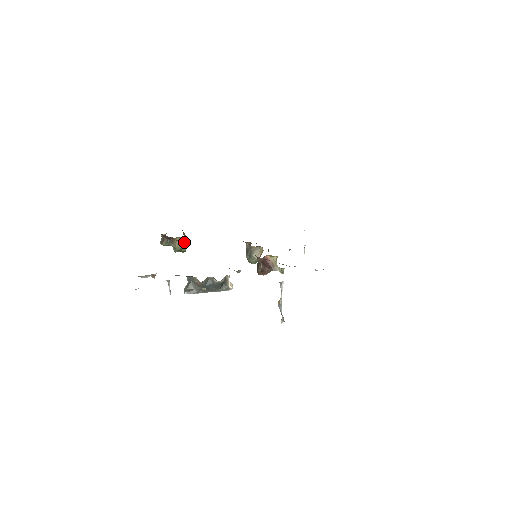
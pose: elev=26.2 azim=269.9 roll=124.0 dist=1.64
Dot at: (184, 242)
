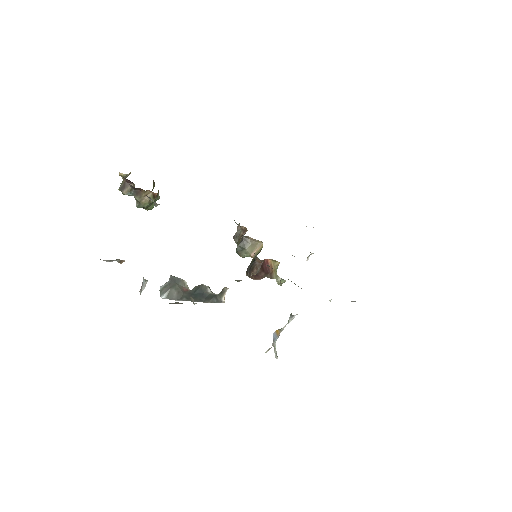
Dot at: occluded
